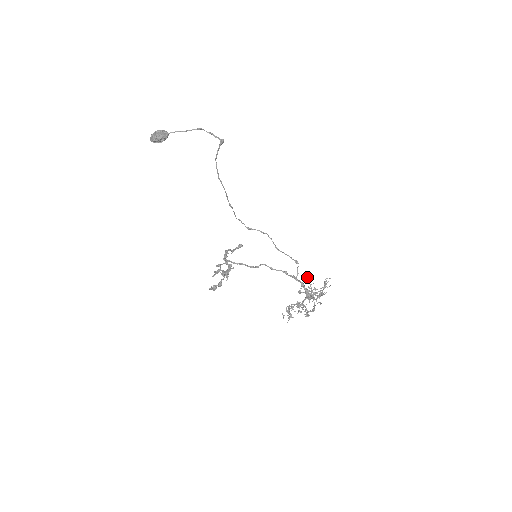
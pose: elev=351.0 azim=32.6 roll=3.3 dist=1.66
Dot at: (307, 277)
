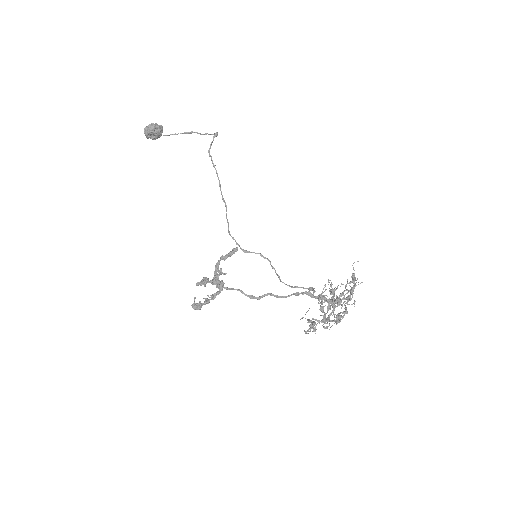
Dot at: occluded
